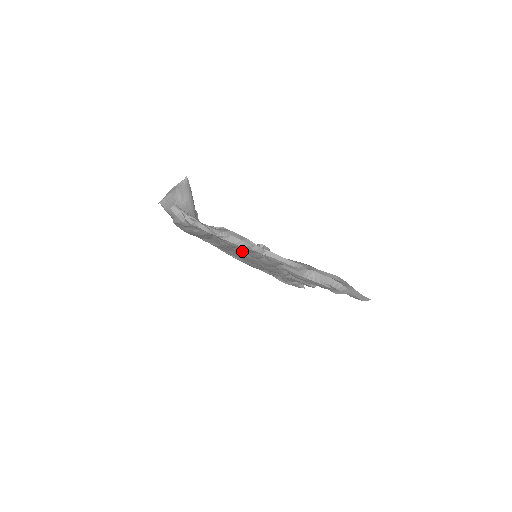
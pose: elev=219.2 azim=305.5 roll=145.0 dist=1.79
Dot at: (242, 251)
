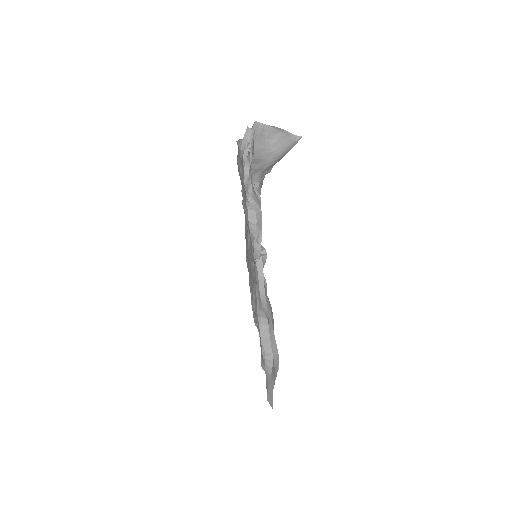
Dot at: occluded
